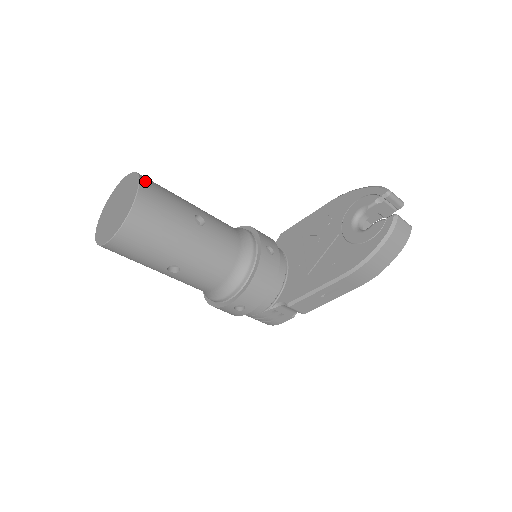
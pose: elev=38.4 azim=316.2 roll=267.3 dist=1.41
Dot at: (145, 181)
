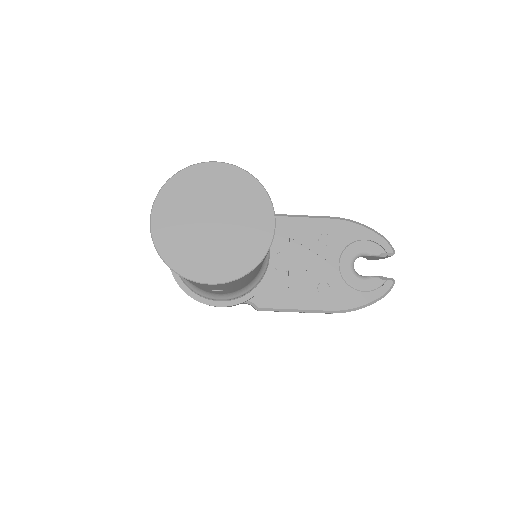
Dot at: (272, 207)
